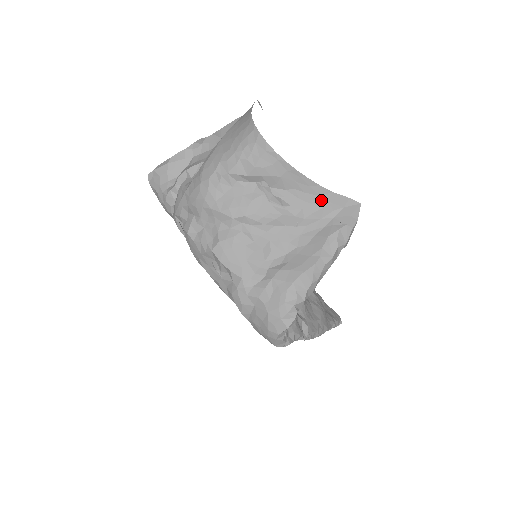
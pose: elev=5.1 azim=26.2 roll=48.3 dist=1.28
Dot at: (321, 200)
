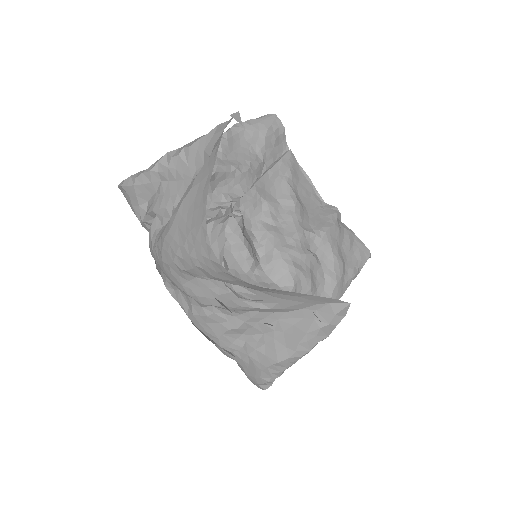
Dot at: (300, 299)
